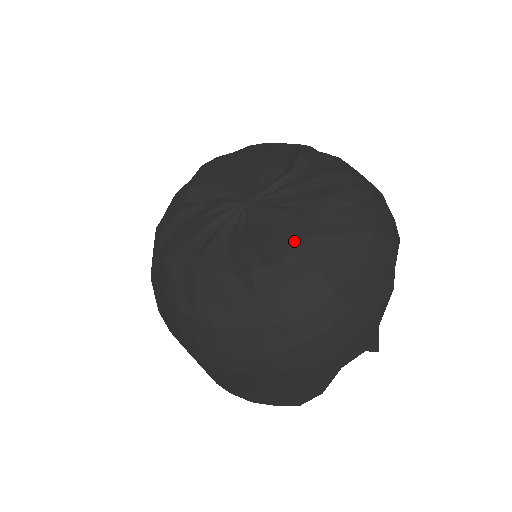
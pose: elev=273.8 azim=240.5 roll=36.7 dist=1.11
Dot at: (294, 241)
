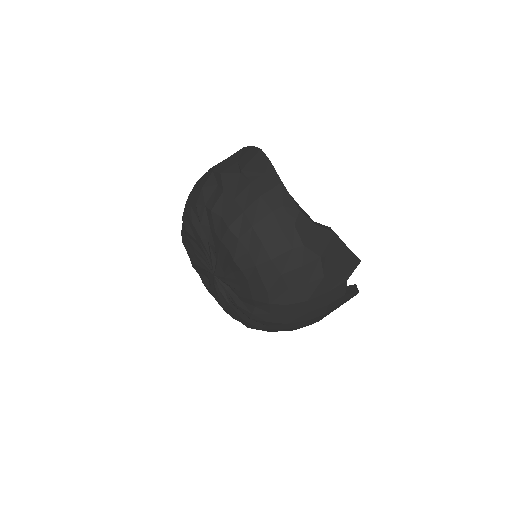
Dot at: (247, 296)
